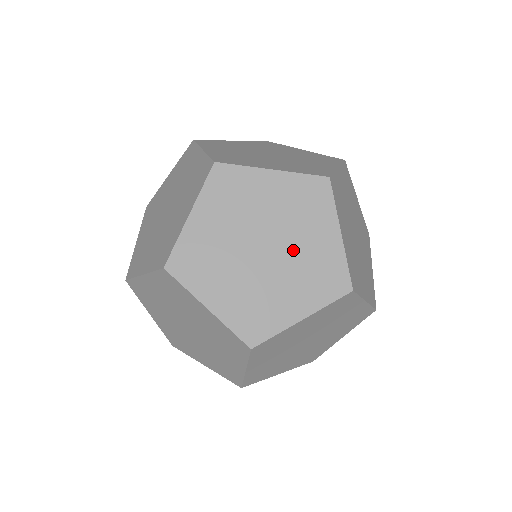
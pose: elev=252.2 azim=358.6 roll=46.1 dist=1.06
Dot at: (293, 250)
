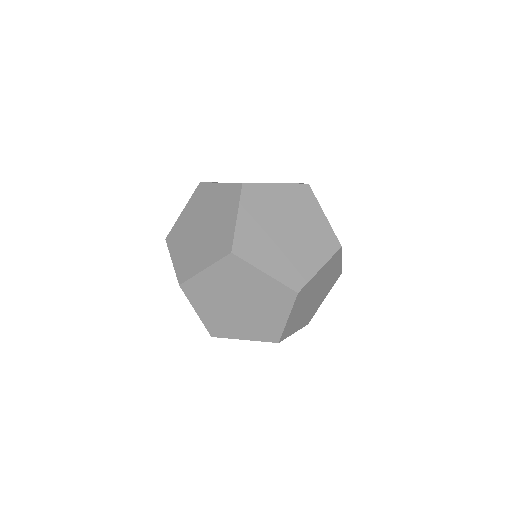
Dot at: (252, 296)
